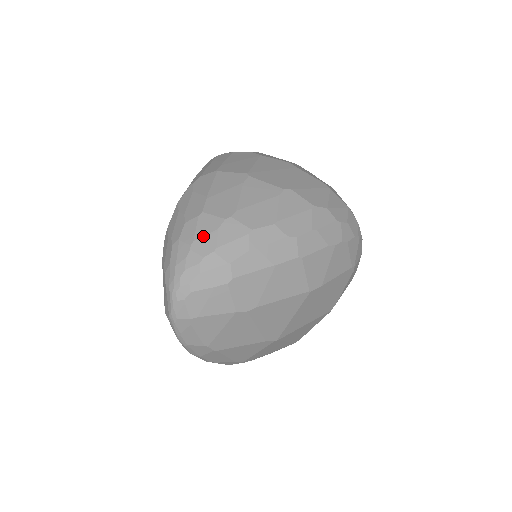
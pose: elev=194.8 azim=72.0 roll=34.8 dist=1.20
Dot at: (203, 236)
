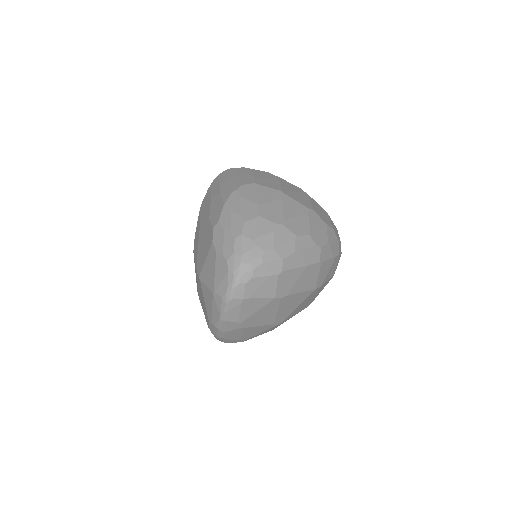
Dot at: (263, 235)
